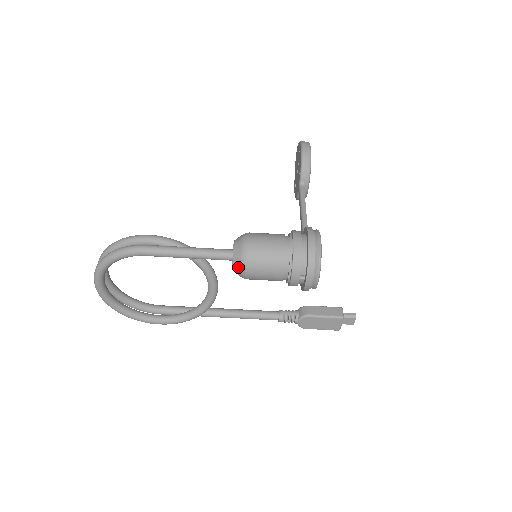
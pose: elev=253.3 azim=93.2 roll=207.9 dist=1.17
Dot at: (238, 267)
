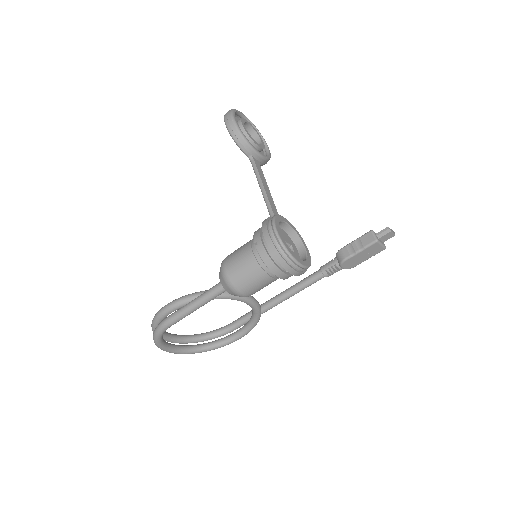
Dot at: (235, 295)
